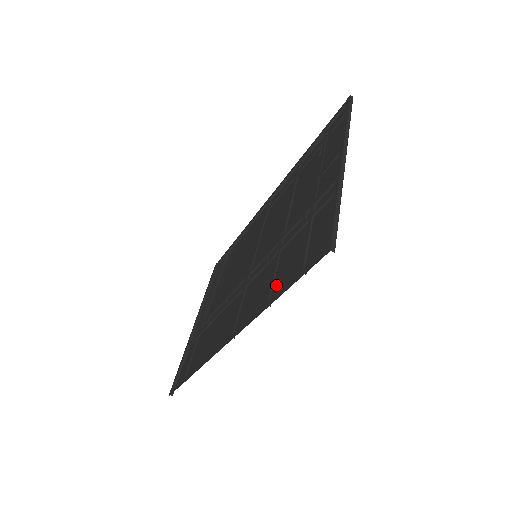
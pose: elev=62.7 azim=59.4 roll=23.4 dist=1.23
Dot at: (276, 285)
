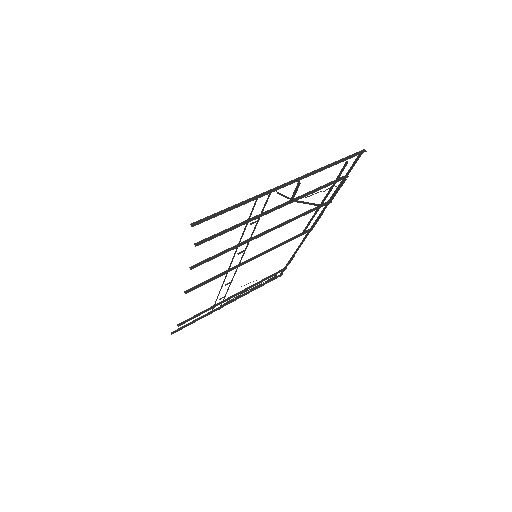
Dot at: occluded
